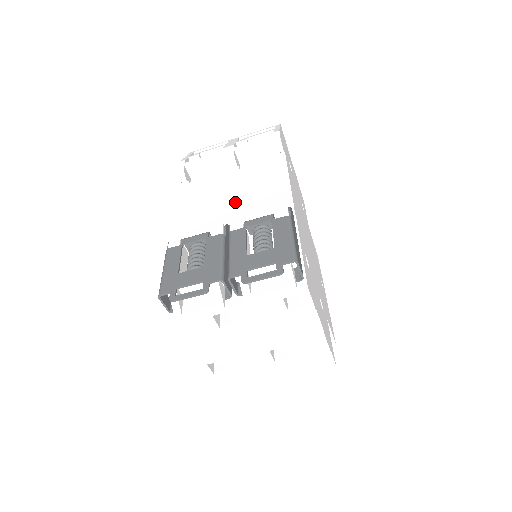
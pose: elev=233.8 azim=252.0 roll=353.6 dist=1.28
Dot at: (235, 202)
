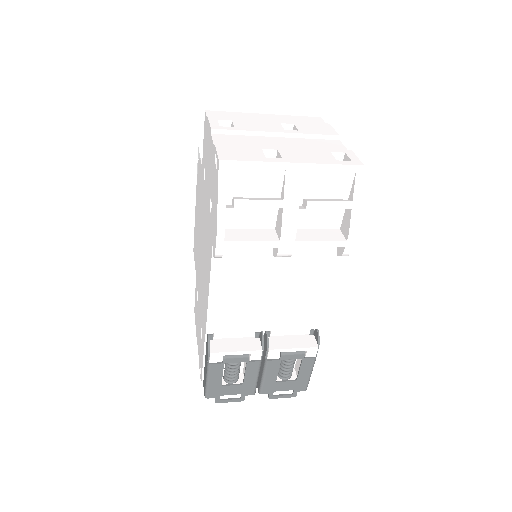
Dot at: (271, 297)
